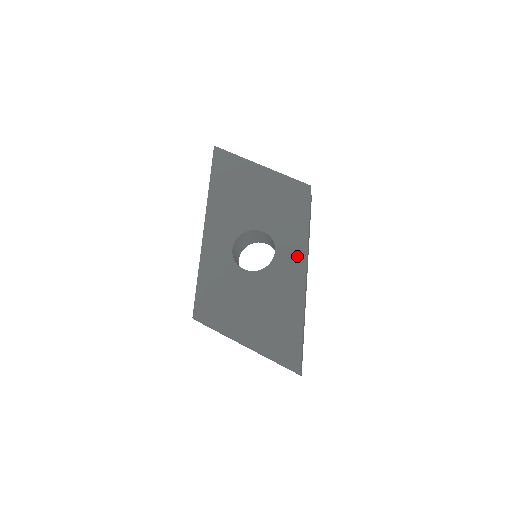
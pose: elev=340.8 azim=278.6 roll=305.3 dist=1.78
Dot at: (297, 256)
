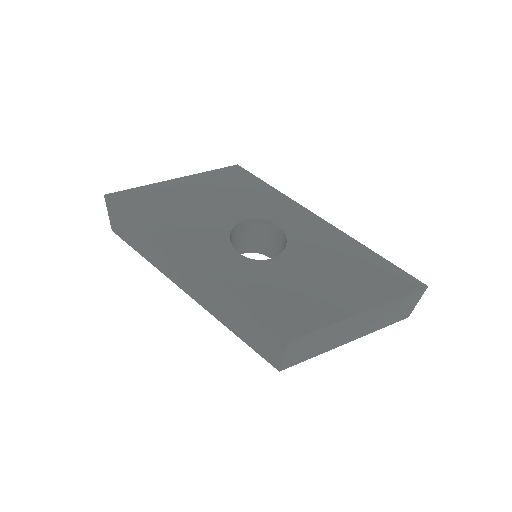
Dot at: (298, 213)
